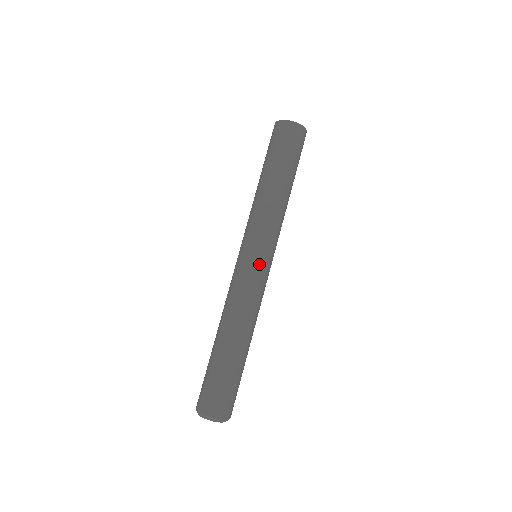
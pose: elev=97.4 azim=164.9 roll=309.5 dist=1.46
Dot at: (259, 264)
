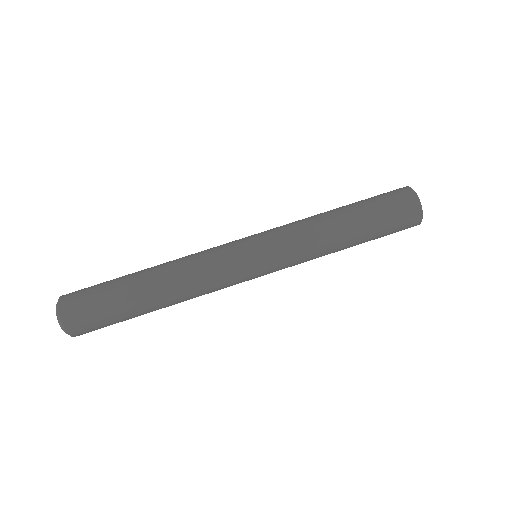
Dot at: (242, 246)
